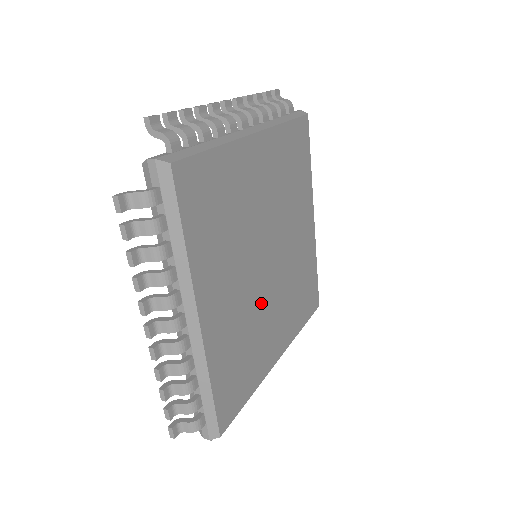
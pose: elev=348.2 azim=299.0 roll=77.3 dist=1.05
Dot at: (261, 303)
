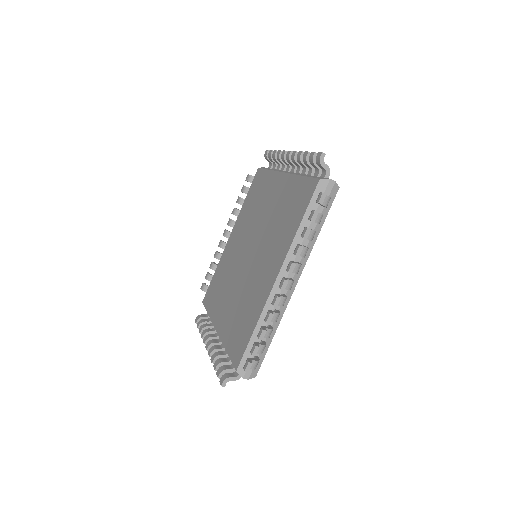
Dot at: occluded
